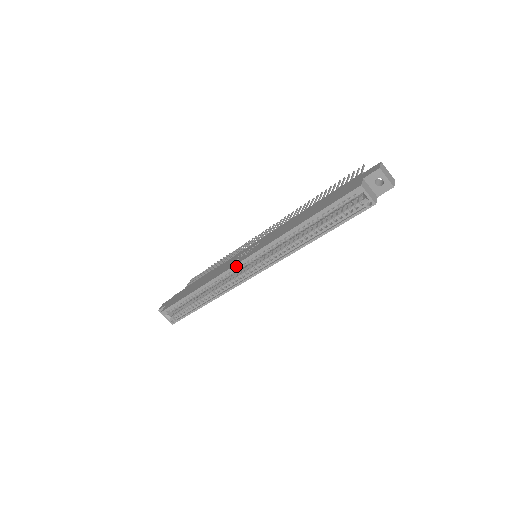
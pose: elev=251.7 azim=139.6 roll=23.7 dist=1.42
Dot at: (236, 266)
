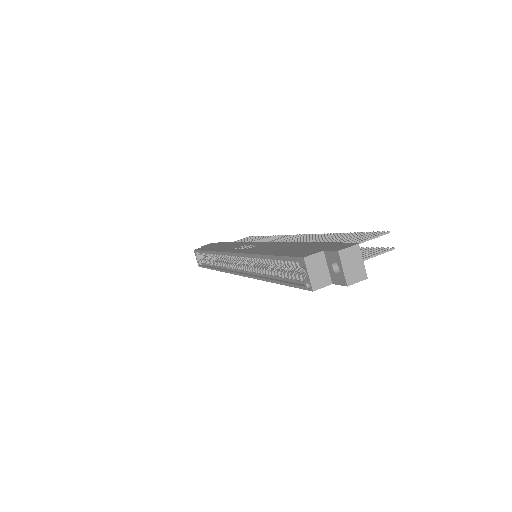
Dot at: (227, 254)
